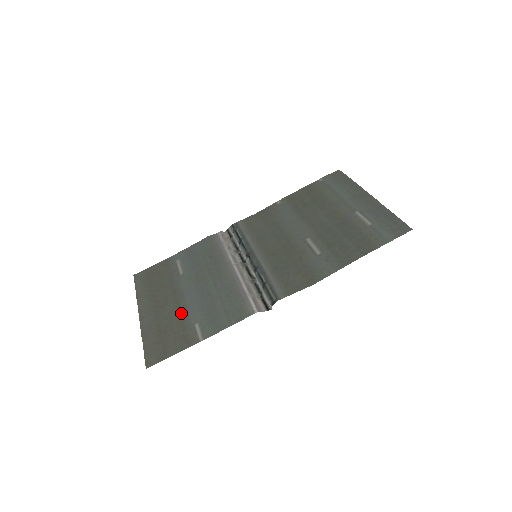
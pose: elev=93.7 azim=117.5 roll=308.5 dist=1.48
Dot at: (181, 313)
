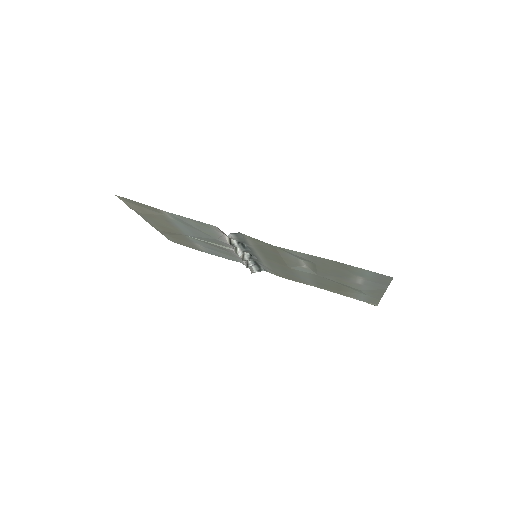
Dot at: (171, 224)
